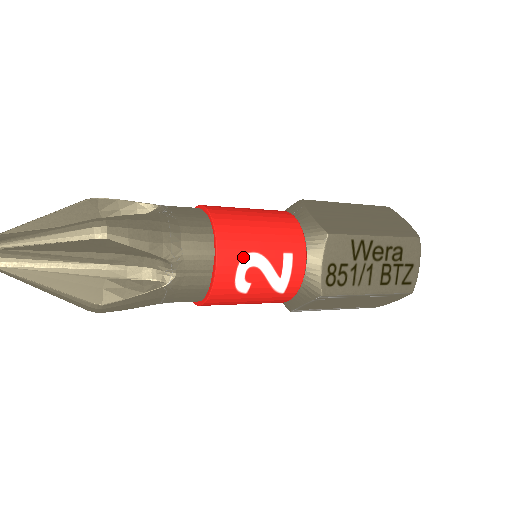
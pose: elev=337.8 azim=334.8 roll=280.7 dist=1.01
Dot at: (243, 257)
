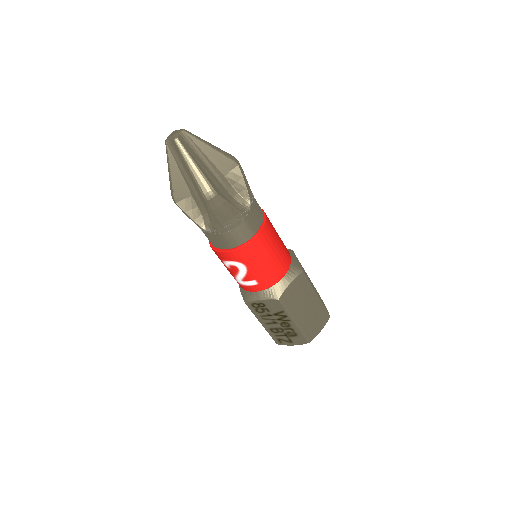
Dot at: (240, 262)
